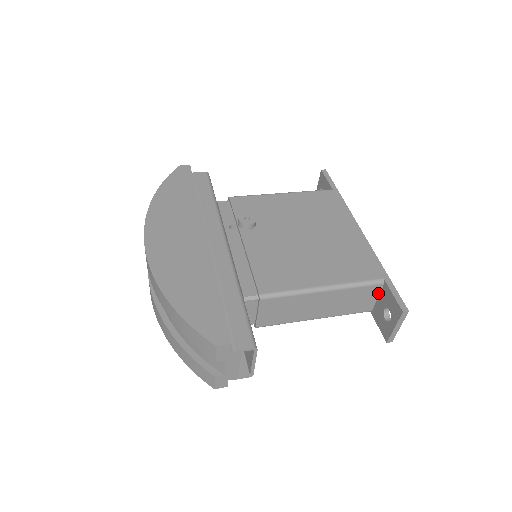
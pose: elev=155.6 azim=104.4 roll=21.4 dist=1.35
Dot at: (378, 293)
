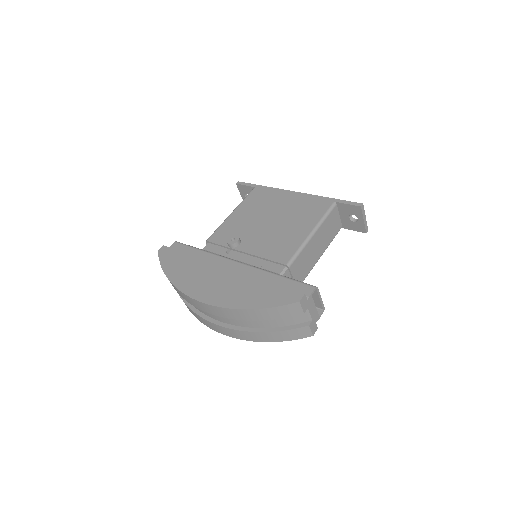
Dot at: (338, 213)
